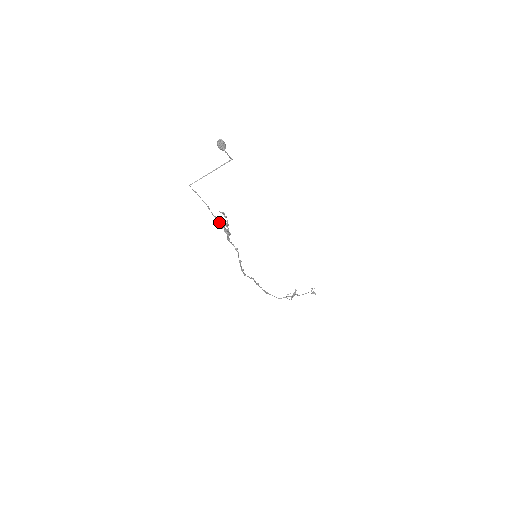
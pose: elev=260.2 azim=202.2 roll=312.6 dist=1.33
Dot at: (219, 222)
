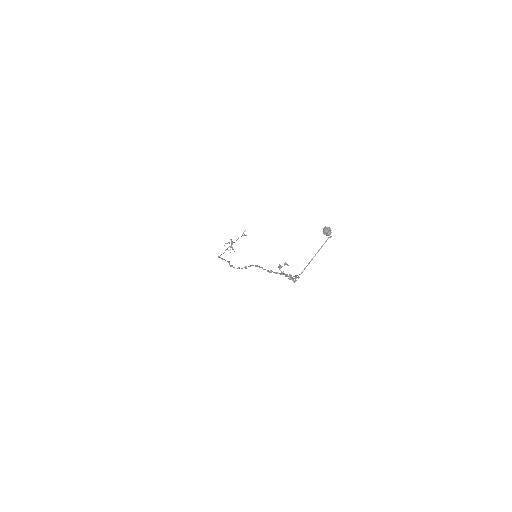
Dot at: (290, 276)
